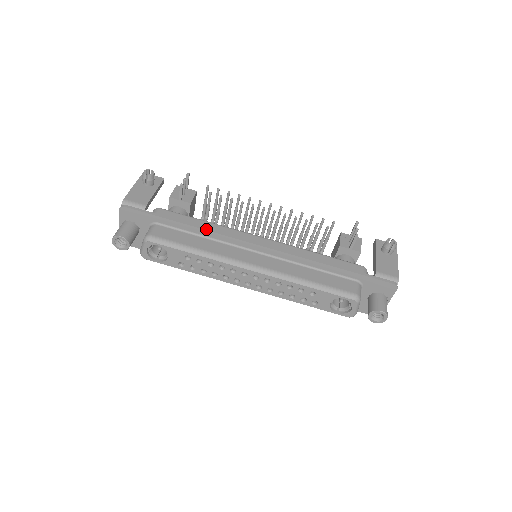
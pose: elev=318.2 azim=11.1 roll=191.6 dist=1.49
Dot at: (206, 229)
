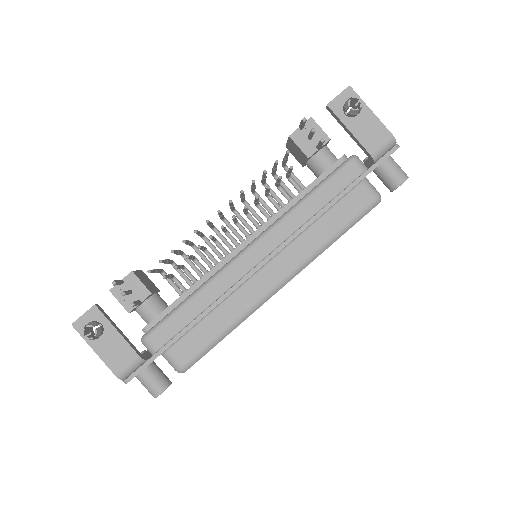
Dot at: (210, 309)
